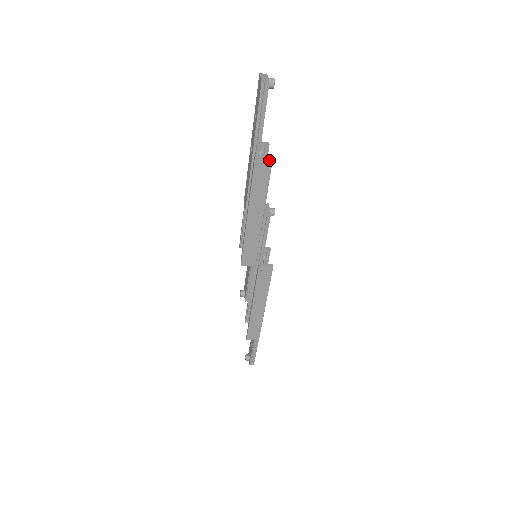
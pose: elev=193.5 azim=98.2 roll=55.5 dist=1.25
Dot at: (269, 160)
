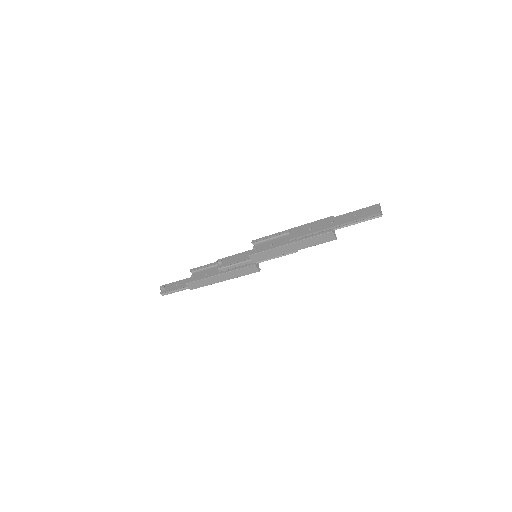
Dot at: (336, 238)
